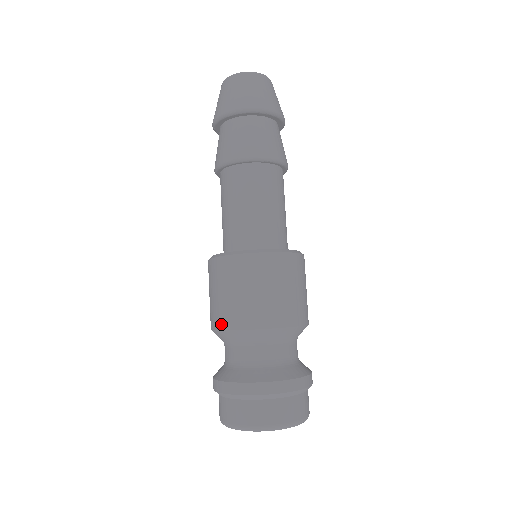
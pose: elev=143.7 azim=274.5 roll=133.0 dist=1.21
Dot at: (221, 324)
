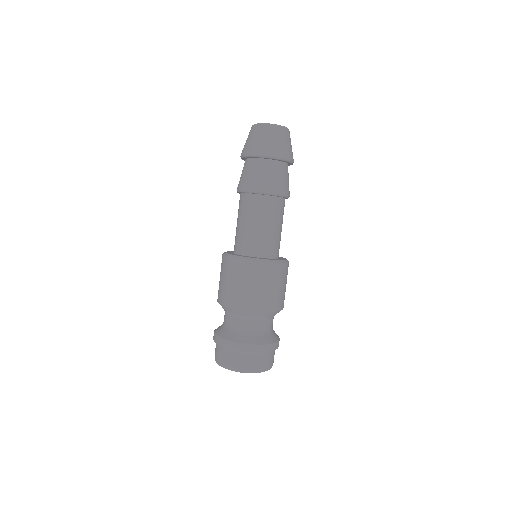
Dot at: (242, 306)
